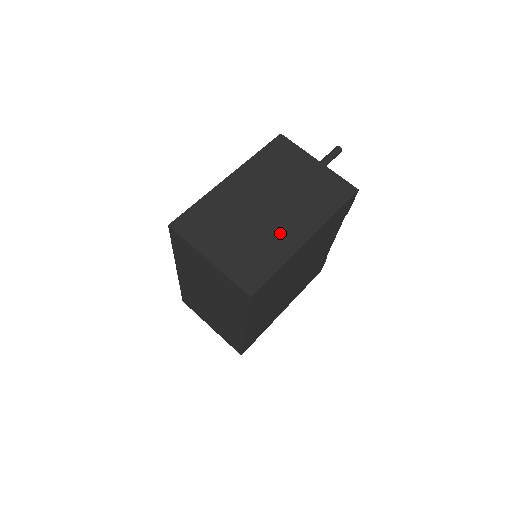
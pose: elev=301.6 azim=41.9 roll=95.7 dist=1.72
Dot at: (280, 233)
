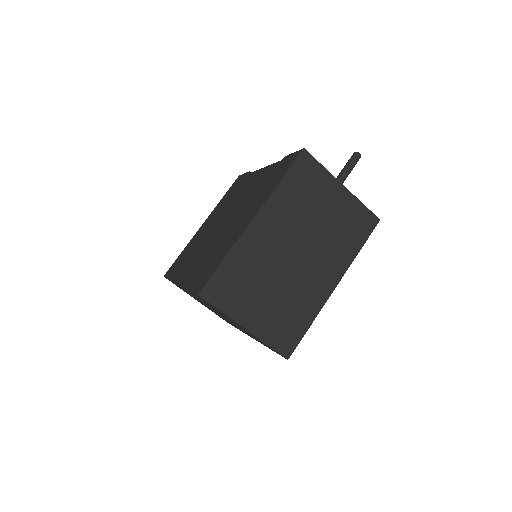
Dot at: (310, 285)
